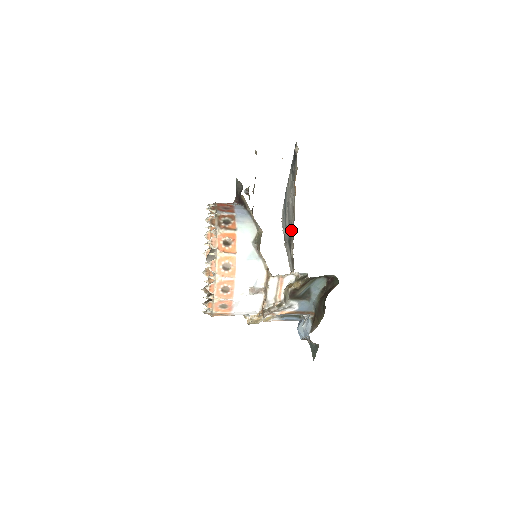
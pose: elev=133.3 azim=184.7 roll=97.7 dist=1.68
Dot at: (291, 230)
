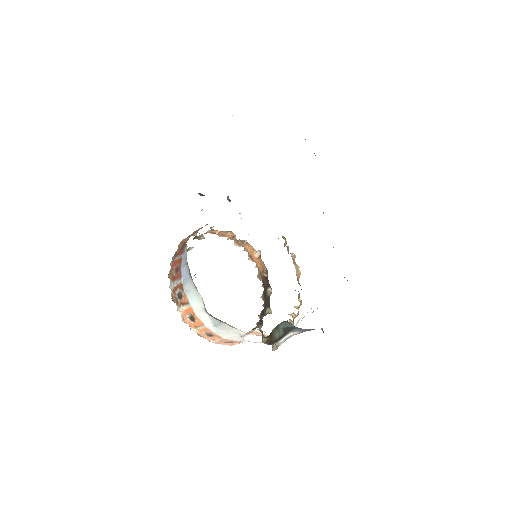
Dot at: occluded
